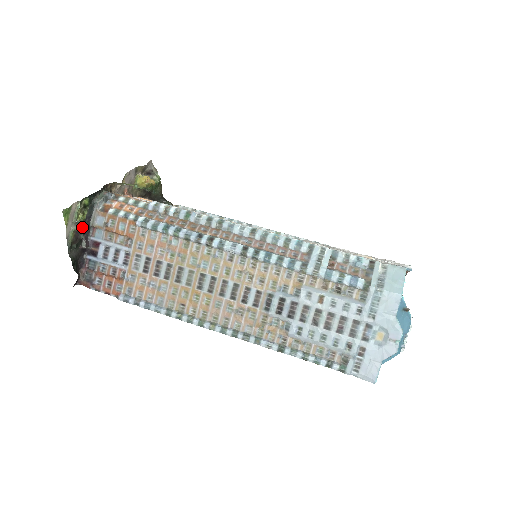
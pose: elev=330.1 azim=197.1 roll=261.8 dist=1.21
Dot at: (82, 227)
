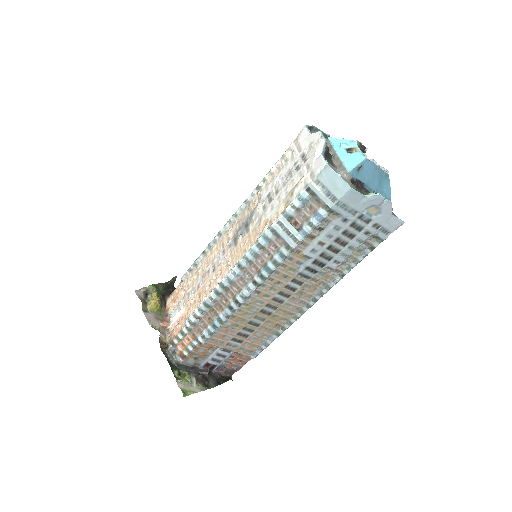
Dot at: (193, 375)
